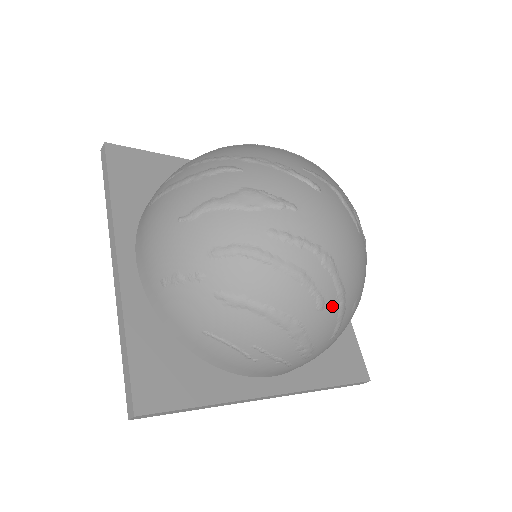
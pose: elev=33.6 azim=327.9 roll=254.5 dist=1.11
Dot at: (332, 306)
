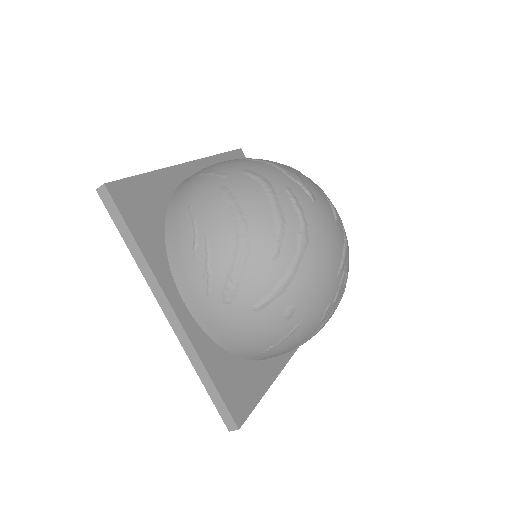
Dot at: (278, 270)
